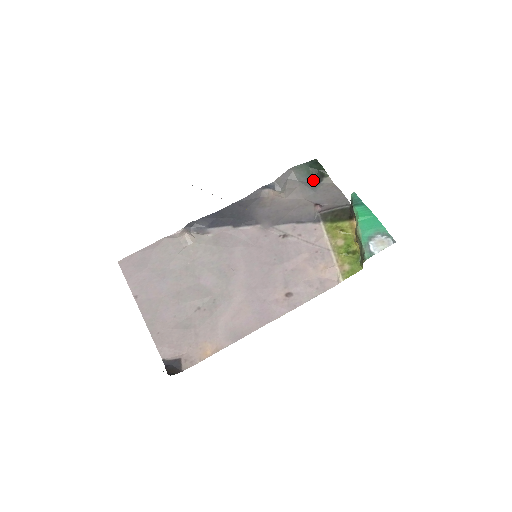
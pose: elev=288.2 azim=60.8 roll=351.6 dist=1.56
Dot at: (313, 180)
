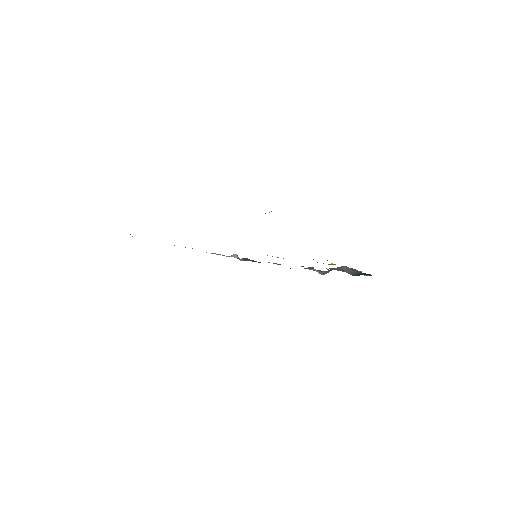
Dot at: (355, 275)
